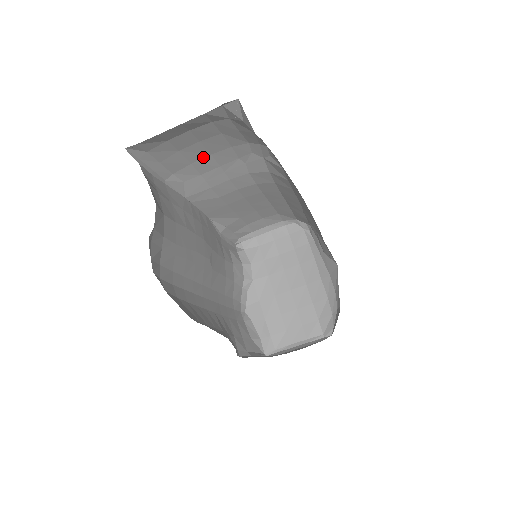
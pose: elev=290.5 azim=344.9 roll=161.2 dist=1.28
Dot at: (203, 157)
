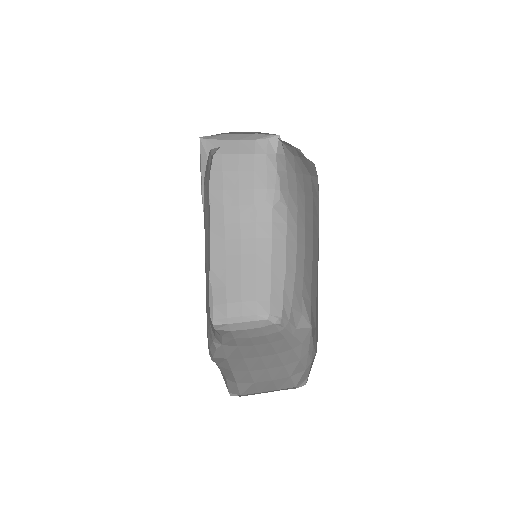
Dot at: (233, 189)
